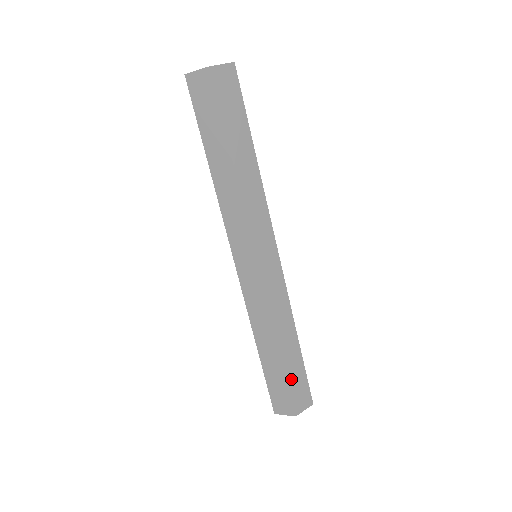
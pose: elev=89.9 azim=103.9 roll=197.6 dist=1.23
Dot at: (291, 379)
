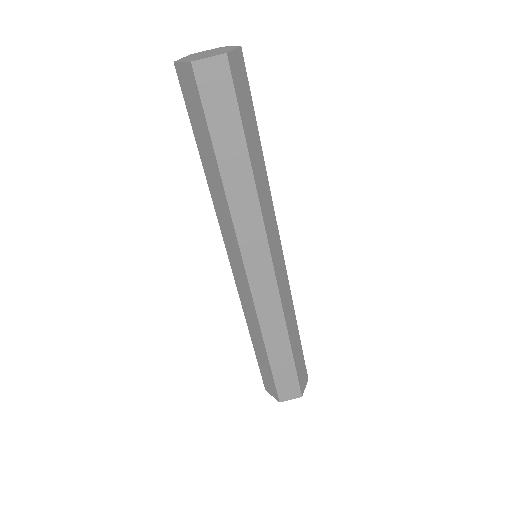
Dot at: (297, 365)
